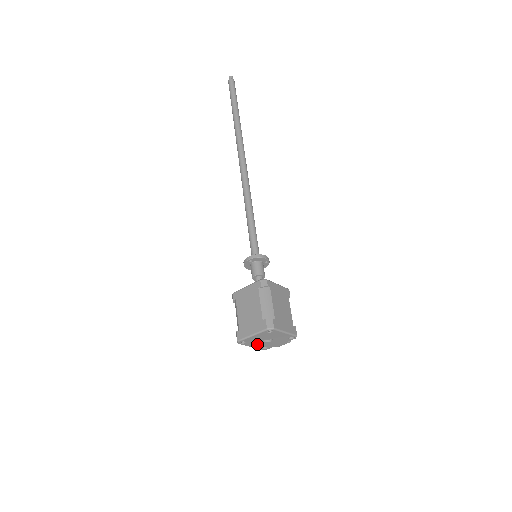
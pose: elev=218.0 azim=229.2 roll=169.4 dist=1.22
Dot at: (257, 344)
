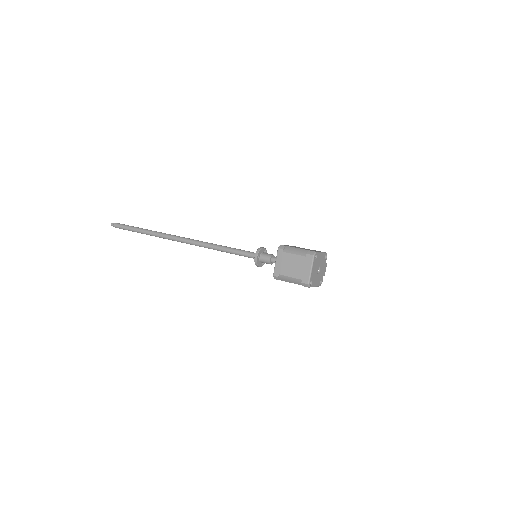
Dot at: (316, 280)
